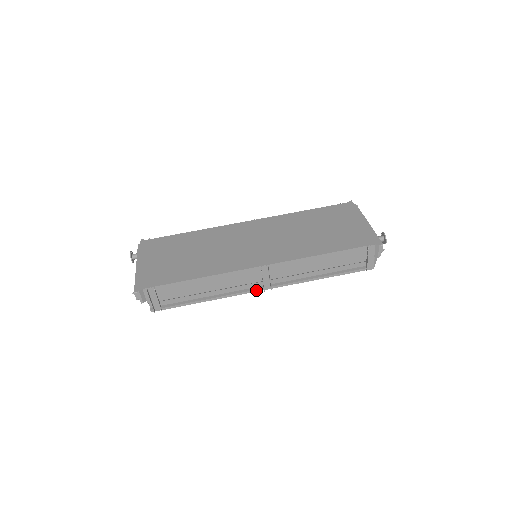
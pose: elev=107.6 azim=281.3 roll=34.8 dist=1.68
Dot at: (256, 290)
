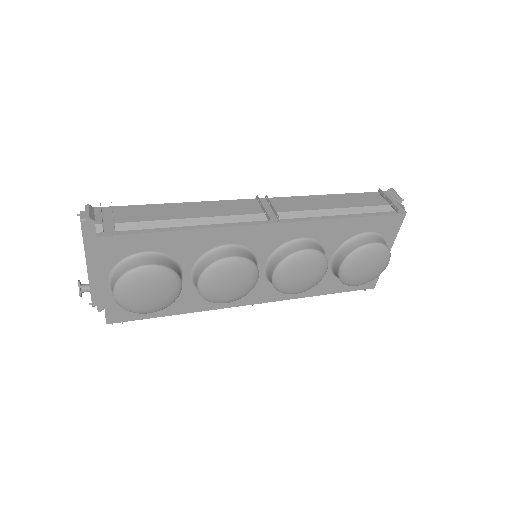
Dot at: (258, 223)
